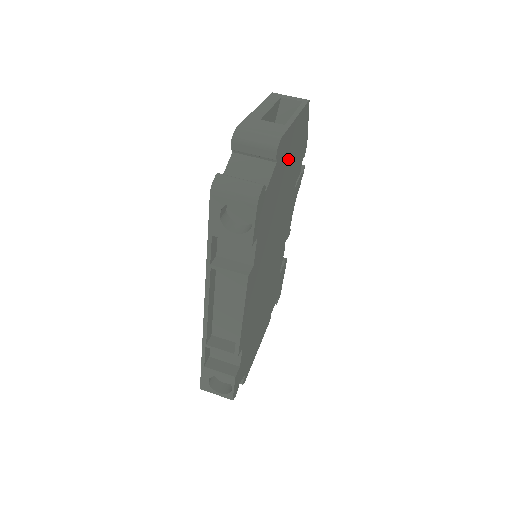
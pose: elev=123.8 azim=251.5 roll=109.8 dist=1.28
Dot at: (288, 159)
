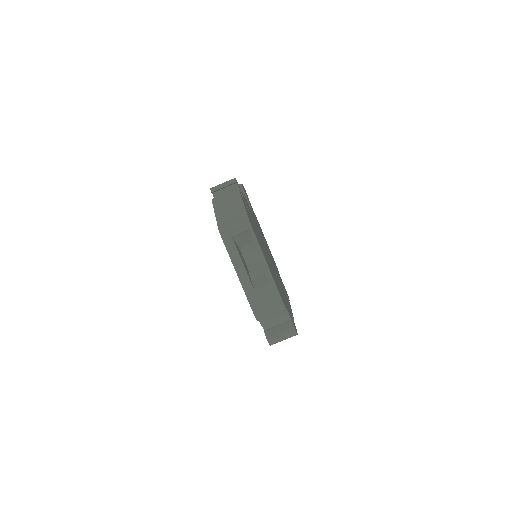
Dot at: occluded
